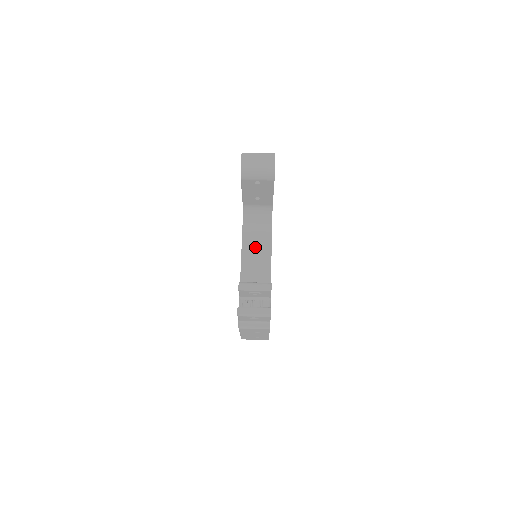
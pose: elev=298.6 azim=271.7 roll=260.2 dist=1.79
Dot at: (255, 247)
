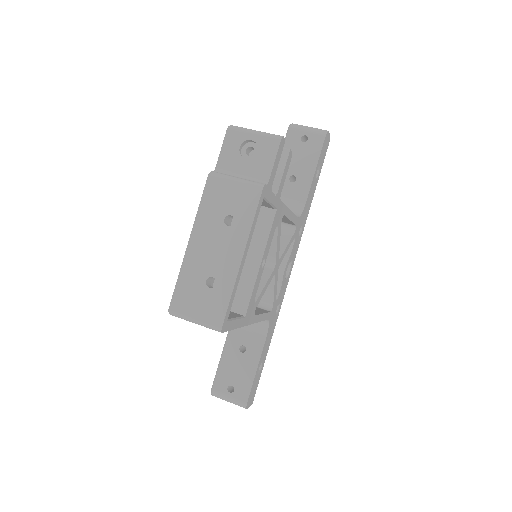
Dot at: occluded
